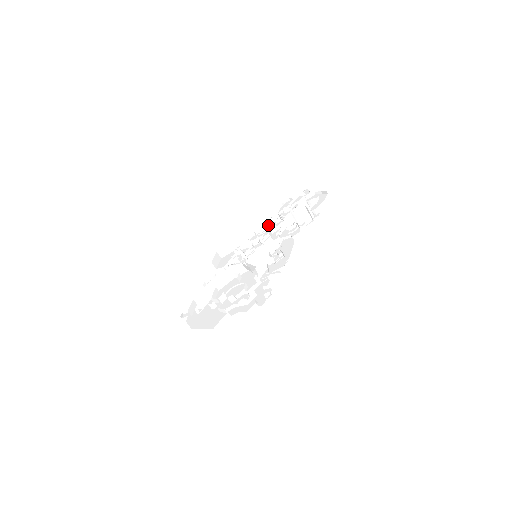
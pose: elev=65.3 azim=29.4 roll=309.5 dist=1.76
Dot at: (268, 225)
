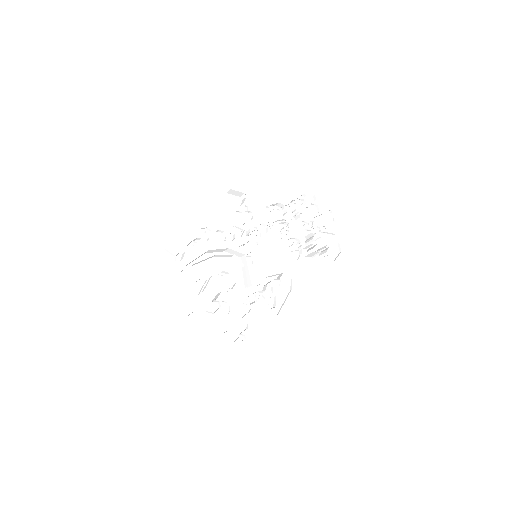
Dot at: (284, 209)
